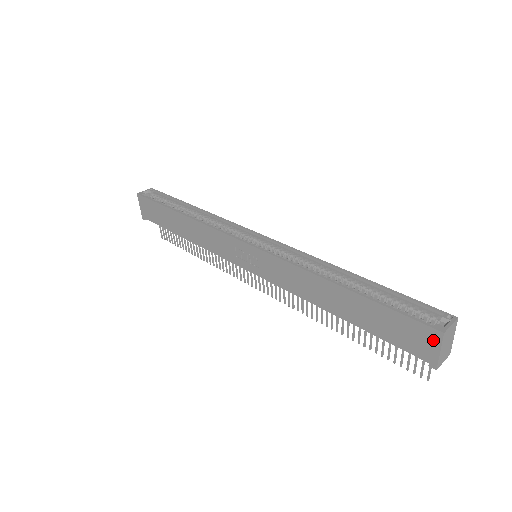
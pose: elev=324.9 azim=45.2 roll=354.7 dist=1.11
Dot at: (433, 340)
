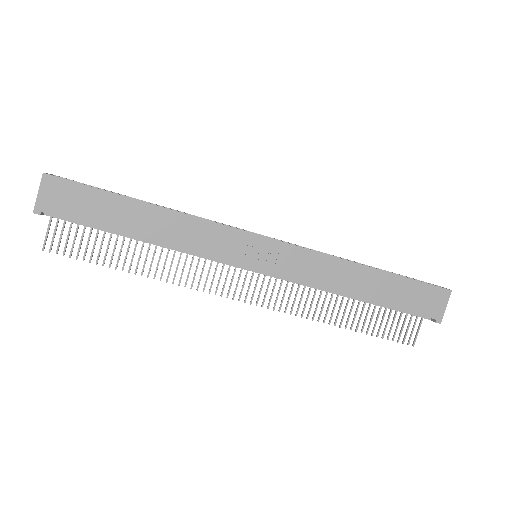
Dot at: (443, 298)
